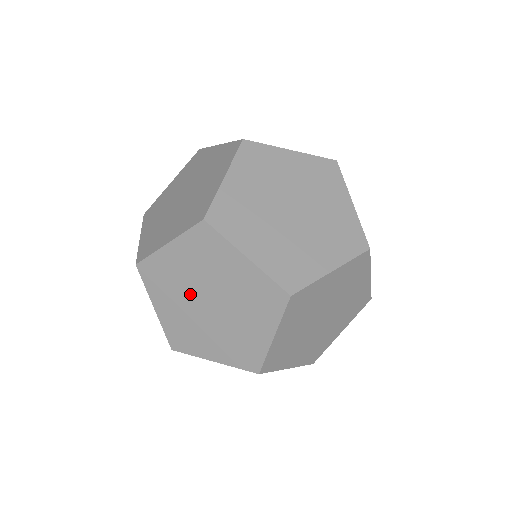
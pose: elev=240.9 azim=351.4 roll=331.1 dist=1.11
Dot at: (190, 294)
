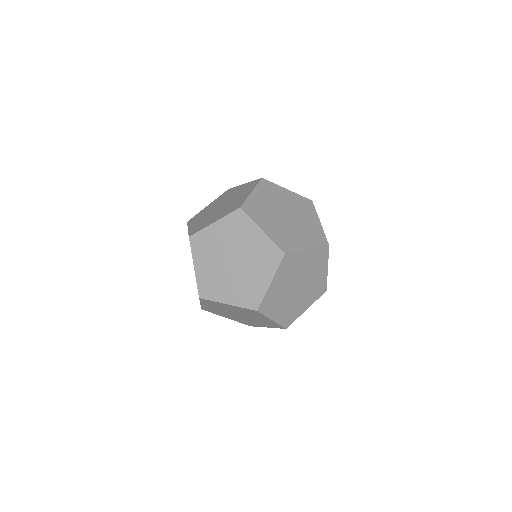
Dot at: (225, 271)
